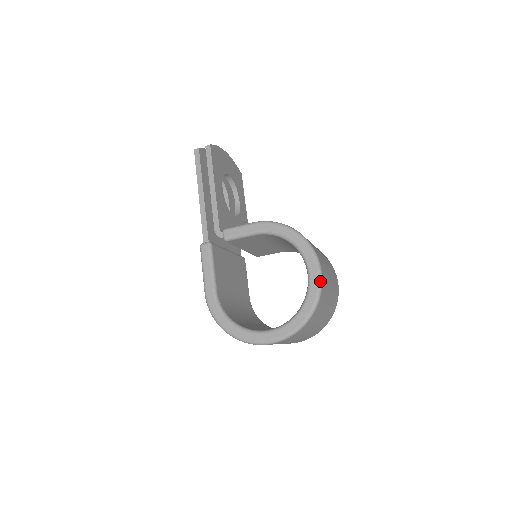
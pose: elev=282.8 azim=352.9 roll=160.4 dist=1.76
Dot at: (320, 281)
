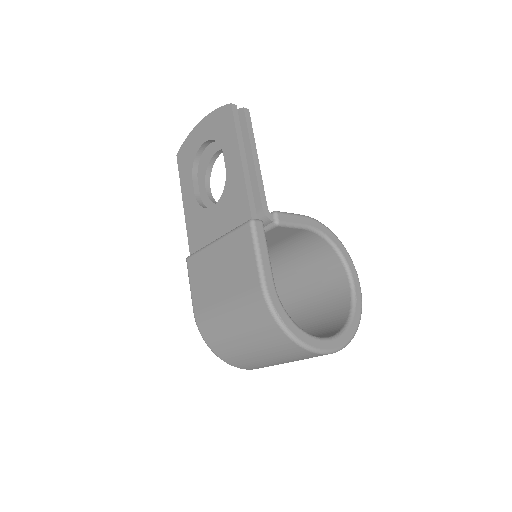
Dot at: occluded
